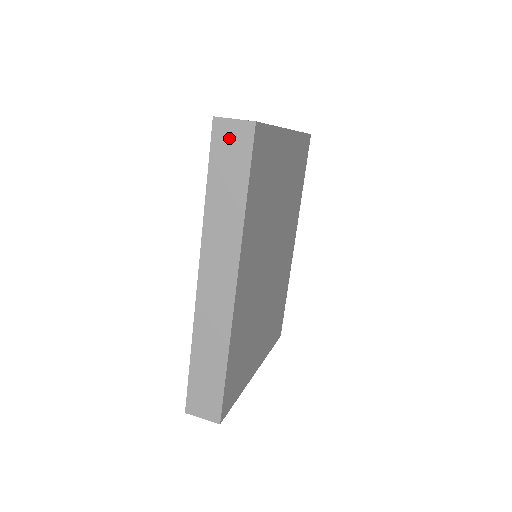
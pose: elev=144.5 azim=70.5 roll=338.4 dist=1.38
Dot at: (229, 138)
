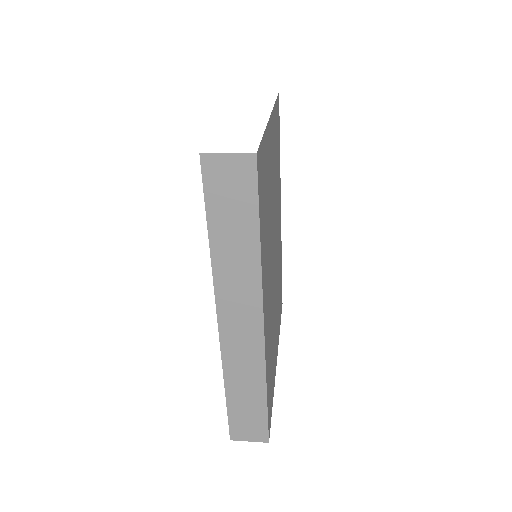
Dot at: (225, 176)
